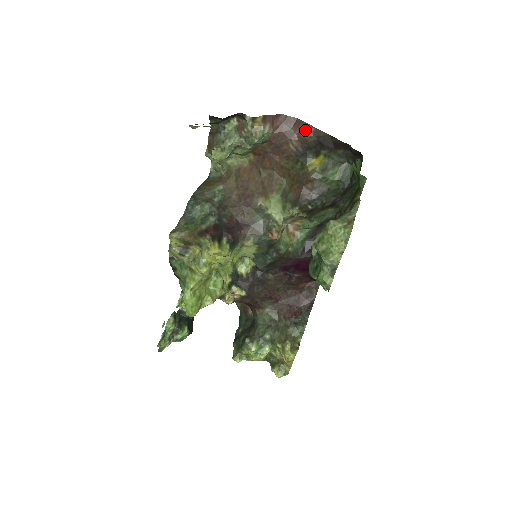
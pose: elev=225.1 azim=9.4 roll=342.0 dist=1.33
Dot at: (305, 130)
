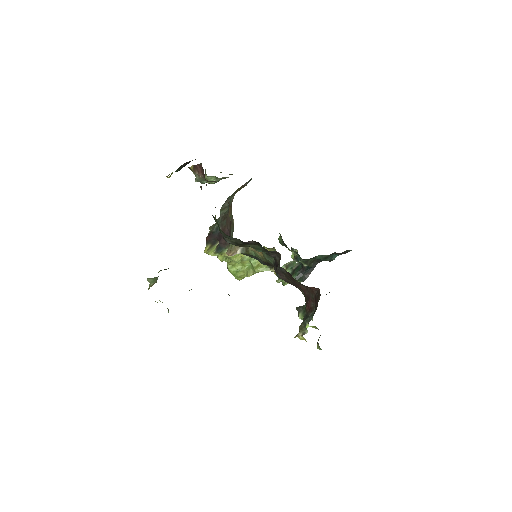
Dot at: occluded
